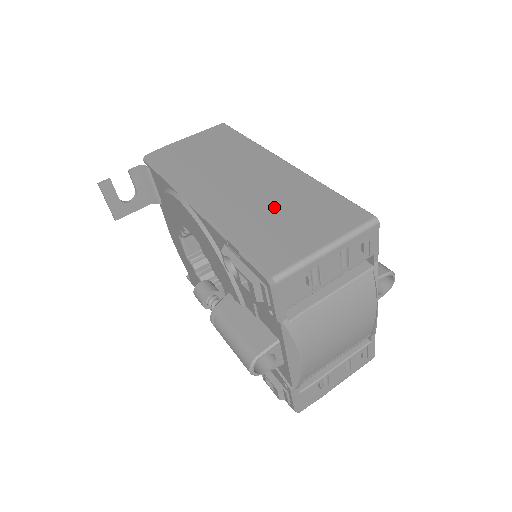
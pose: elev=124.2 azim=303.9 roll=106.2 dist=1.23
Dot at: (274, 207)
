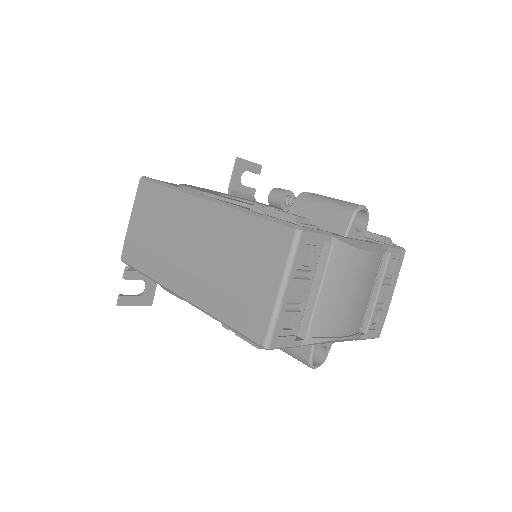
Dot at: (225, 266)
